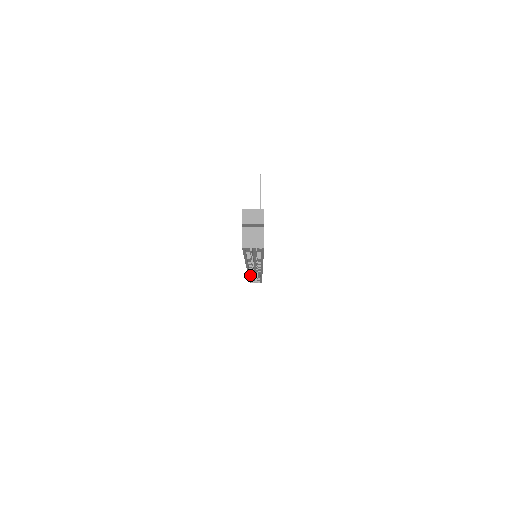
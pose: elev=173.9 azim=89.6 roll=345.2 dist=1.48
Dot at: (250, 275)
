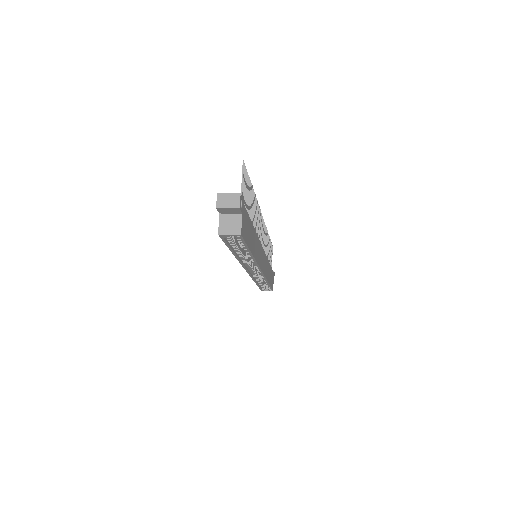
Dot at: (255, 279)
